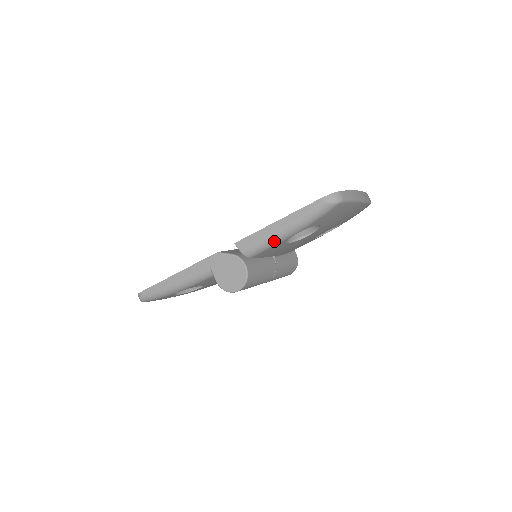
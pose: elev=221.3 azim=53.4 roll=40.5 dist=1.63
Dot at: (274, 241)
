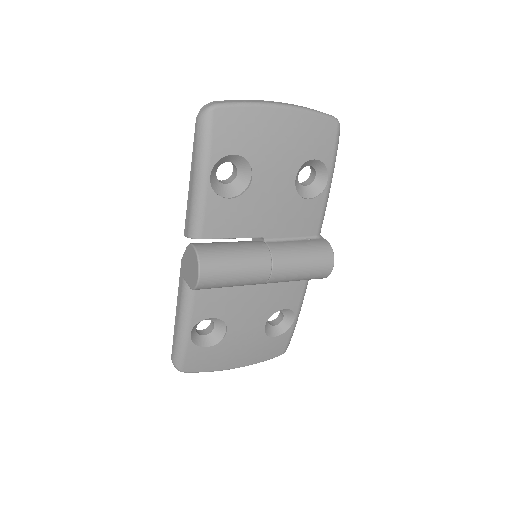
Dot at: (198, 199)
